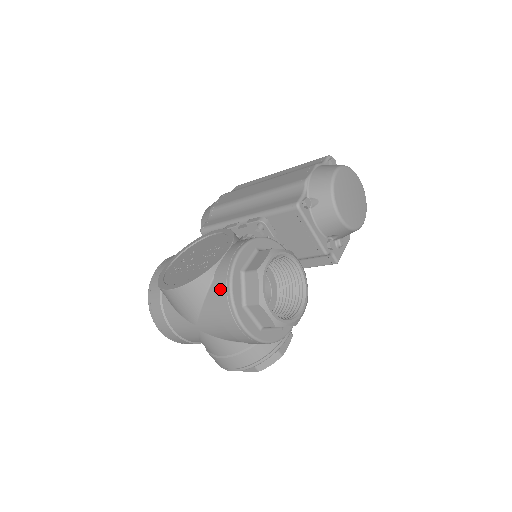
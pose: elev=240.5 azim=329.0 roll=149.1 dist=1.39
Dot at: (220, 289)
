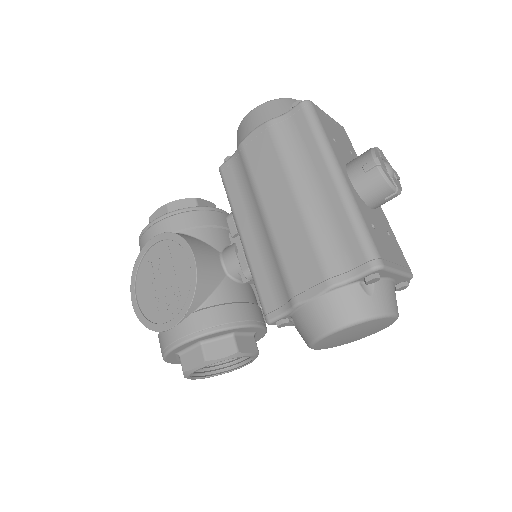
Dot at: (160, 347)
